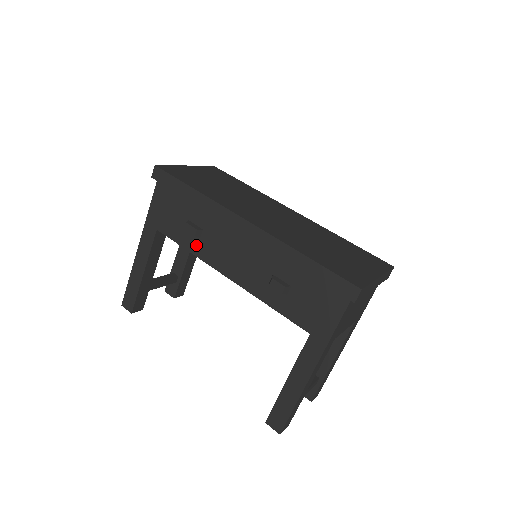
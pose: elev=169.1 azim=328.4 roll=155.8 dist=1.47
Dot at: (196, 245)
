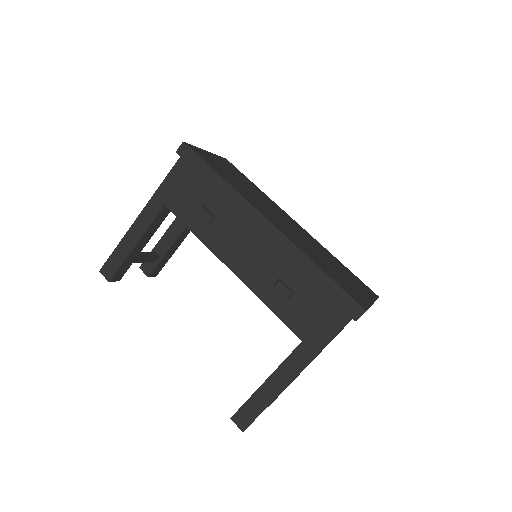
Dot at: (205, 231)
